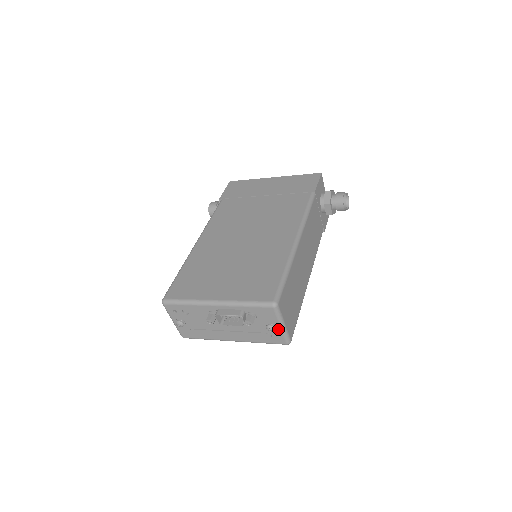
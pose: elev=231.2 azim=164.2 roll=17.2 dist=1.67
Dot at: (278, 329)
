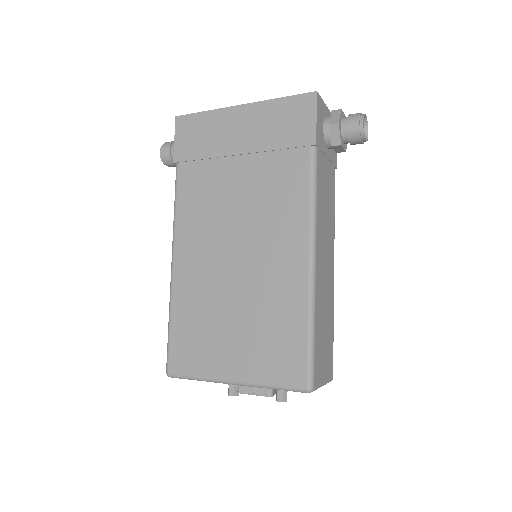
Dot at: occluded
